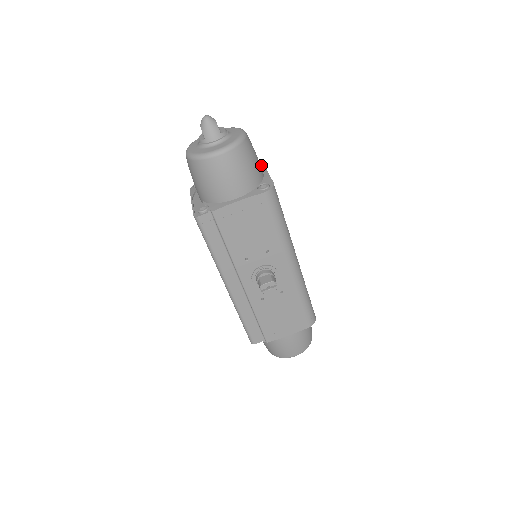
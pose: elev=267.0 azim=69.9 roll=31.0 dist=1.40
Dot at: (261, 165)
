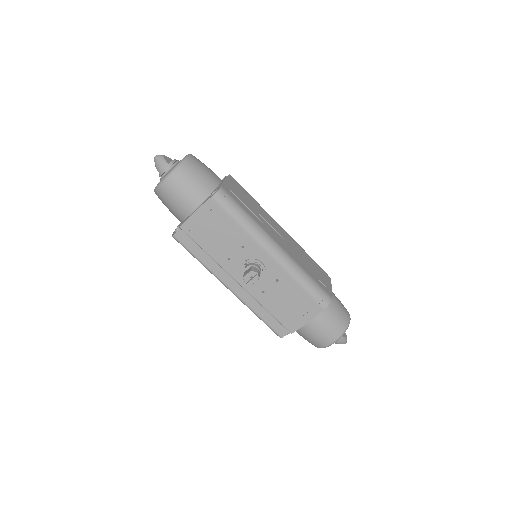
Dot at: occluded
